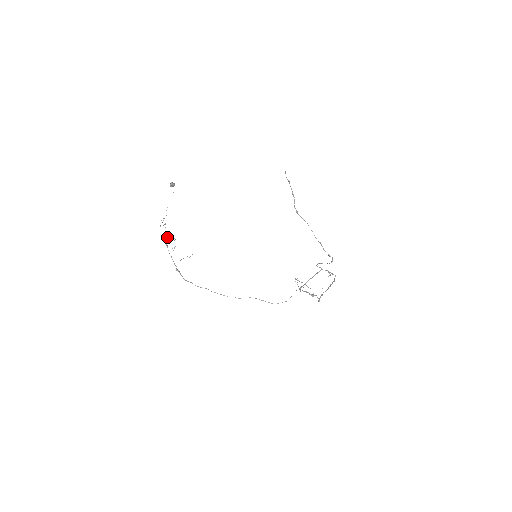
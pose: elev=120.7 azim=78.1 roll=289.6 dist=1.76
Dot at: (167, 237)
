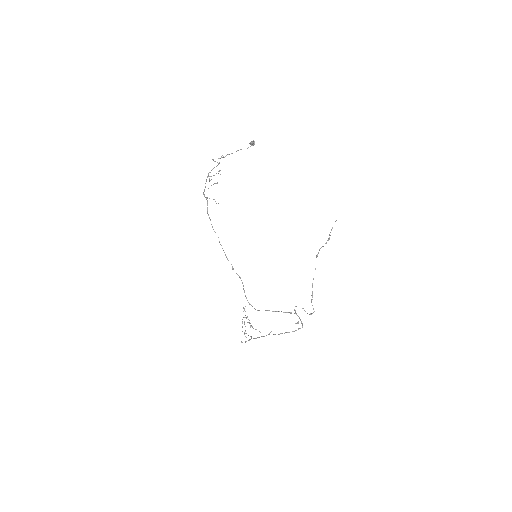
Dot at: occluded
